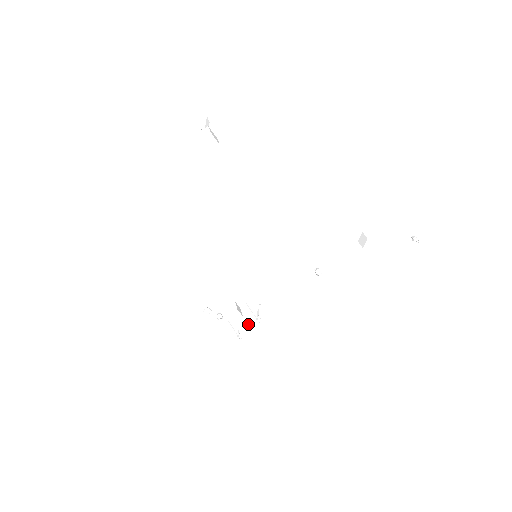
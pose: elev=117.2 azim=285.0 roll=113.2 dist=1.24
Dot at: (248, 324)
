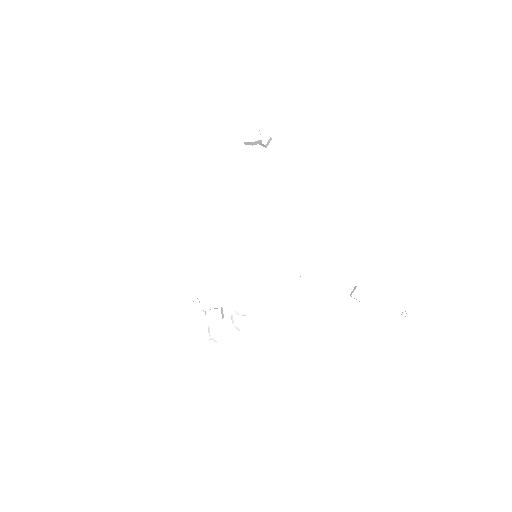
Dot at: occluded
